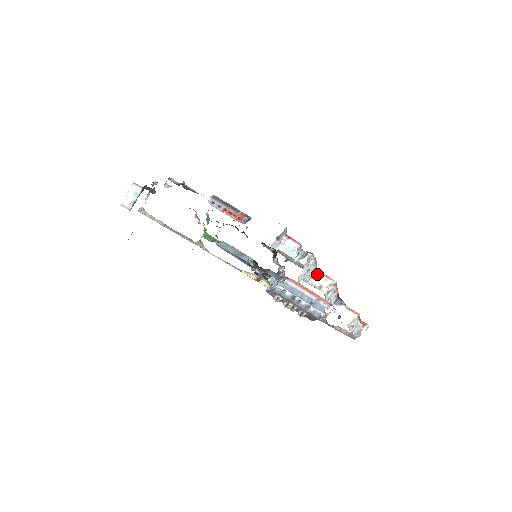
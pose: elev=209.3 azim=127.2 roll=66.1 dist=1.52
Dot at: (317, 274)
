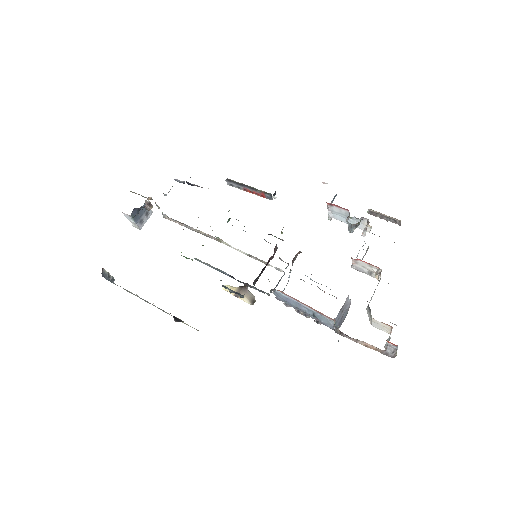
Dot at: (354, 260)
